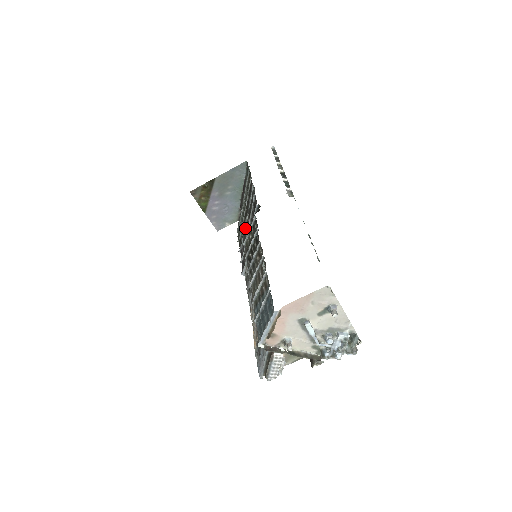
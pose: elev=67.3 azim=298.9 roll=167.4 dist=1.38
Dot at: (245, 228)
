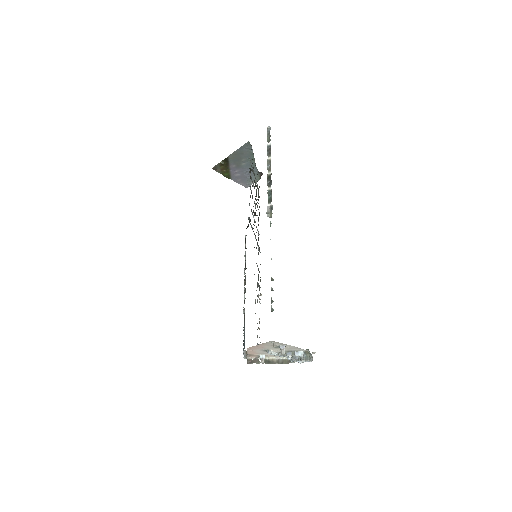
Dot at: occluded
